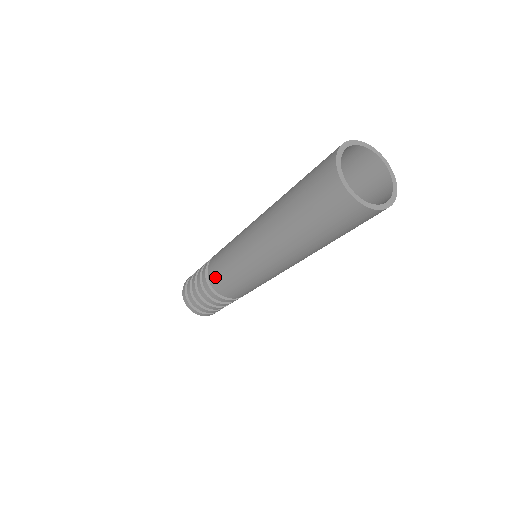
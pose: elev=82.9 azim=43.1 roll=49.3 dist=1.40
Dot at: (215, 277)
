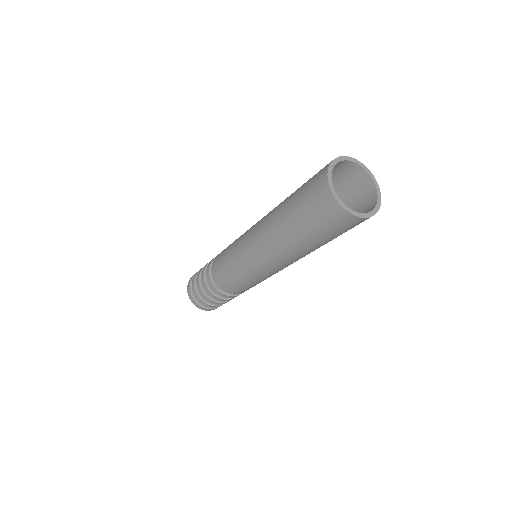
Dot at: (218, 275)
